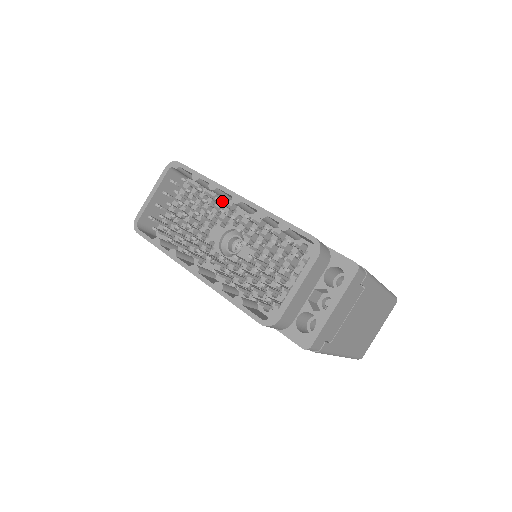
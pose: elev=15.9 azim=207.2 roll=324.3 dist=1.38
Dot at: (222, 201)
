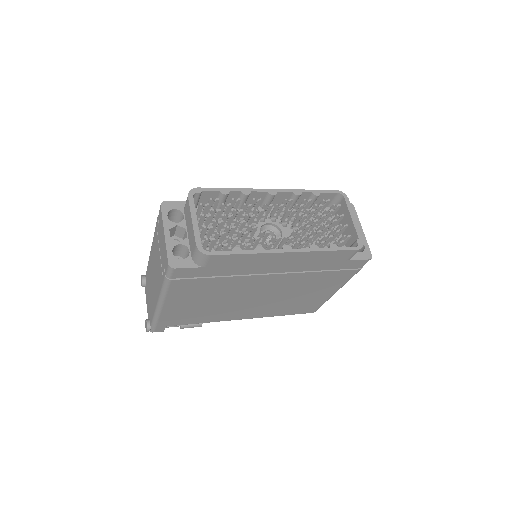
Dot at: occluded
